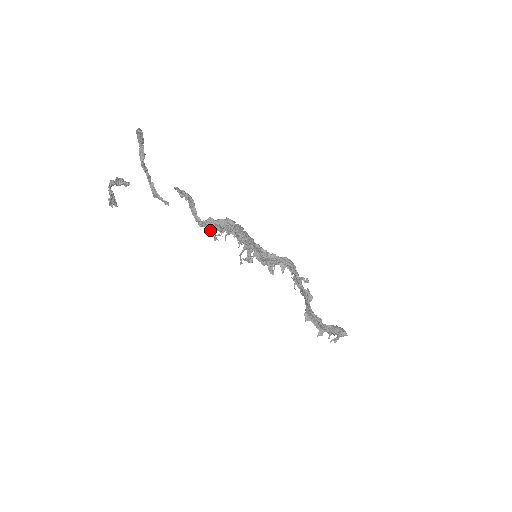
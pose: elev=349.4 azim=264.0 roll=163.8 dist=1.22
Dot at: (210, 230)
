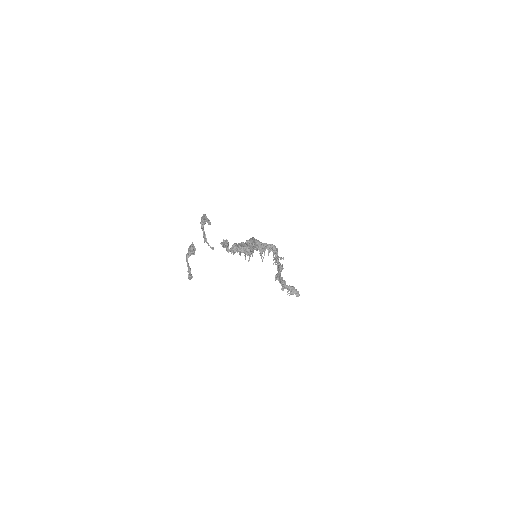
Dot at: occluded
